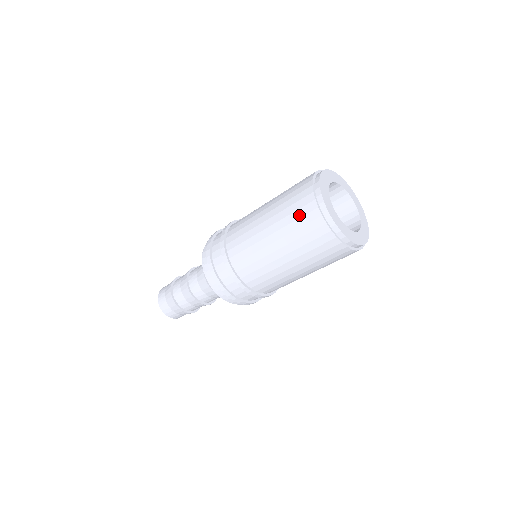
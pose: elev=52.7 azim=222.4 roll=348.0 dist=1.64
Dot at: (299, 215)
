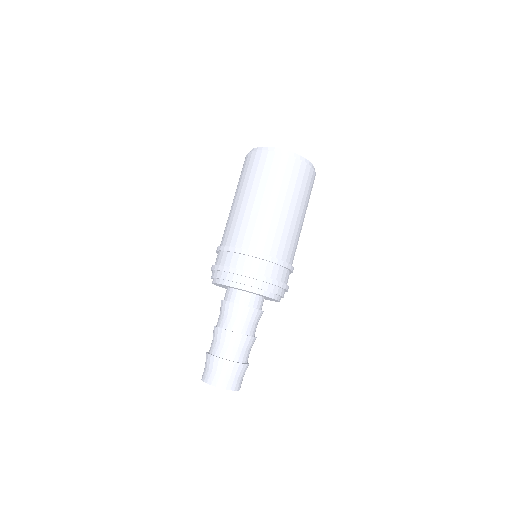
Dot at: (255, 167)
